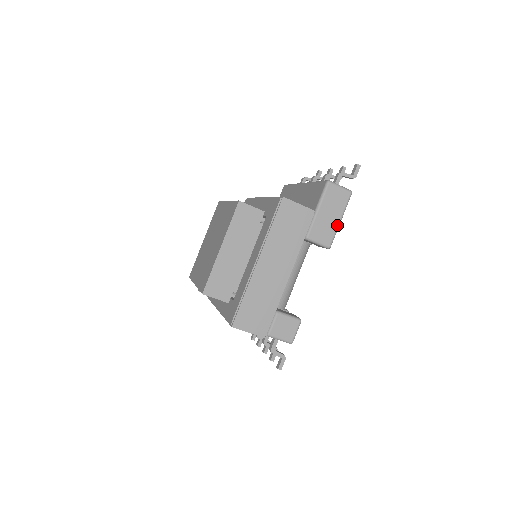
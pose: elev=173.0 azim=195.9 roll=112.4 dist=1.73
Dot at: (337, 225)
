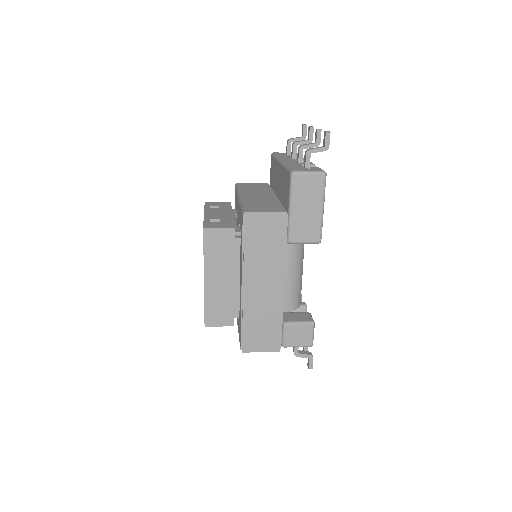
Dot at: (320, 216)
